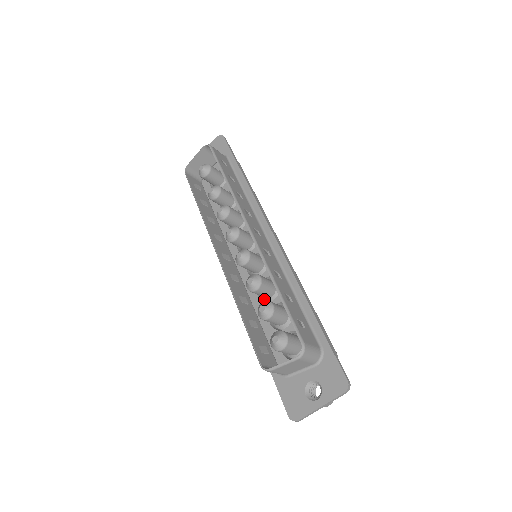
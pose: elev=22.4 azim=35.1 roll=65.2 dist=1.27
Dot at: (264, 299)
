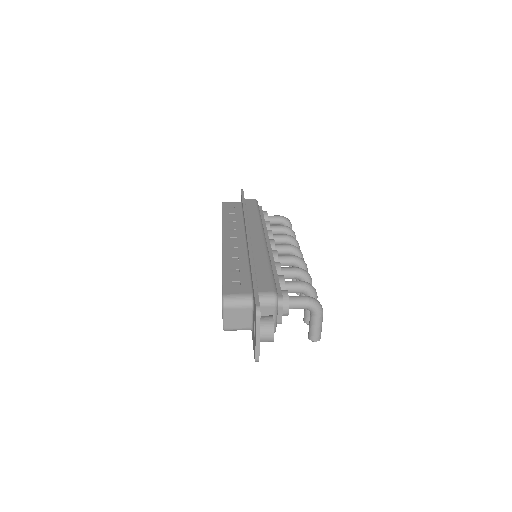
Dot at: occluded
